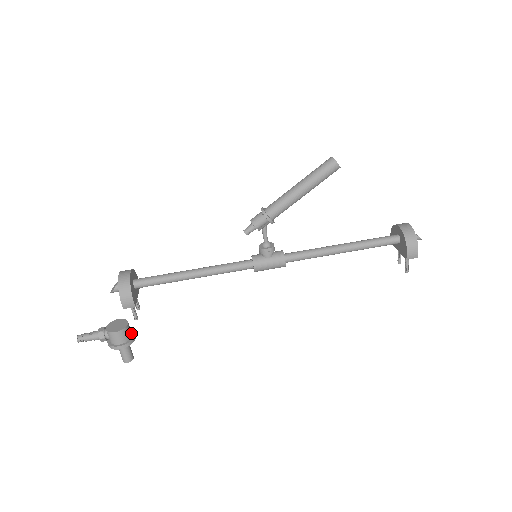
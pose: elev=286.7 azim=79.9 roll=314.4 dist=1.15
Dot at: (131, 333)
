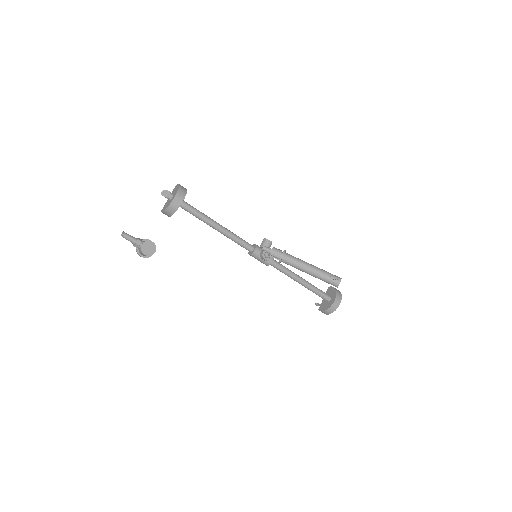
Dot at: occluded
